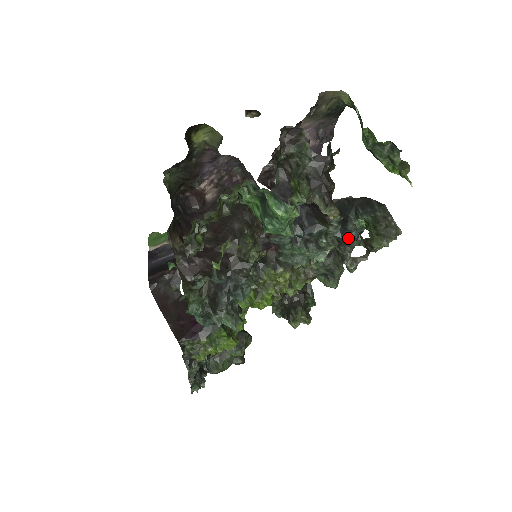
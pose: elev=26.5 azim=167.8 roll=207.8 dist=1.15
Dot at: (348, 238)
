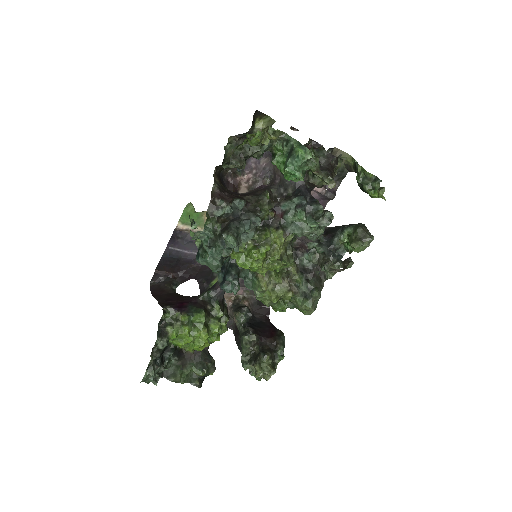
Dot at: (332, 251)
